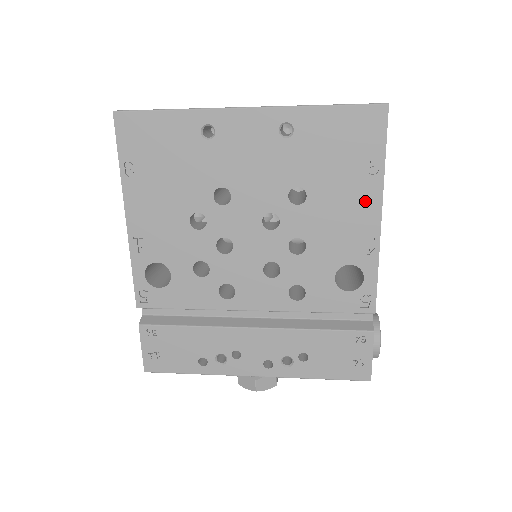
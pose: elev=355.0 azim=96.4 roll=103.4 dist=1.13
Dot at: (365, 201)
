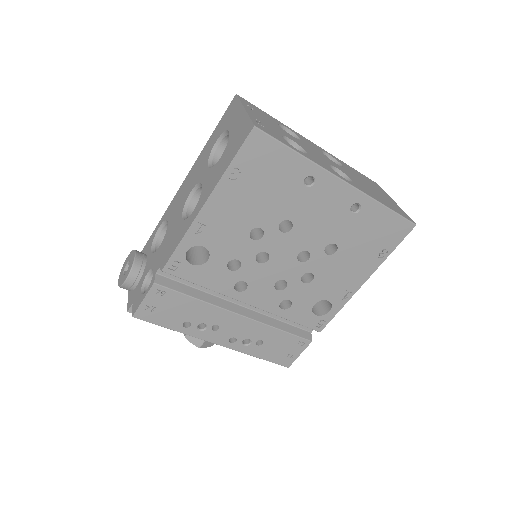
Dot at: (364, 270)
